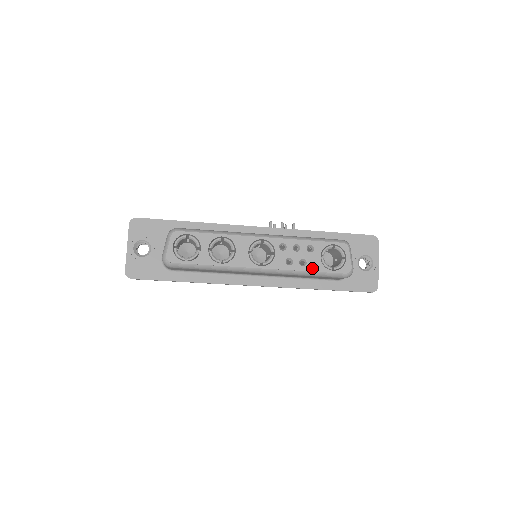
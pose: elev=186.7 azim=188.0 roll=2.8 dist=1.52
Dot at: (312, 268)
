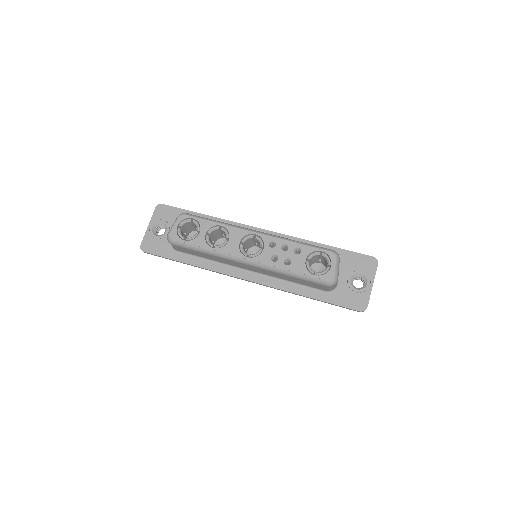
Dot at: (295, 268)
